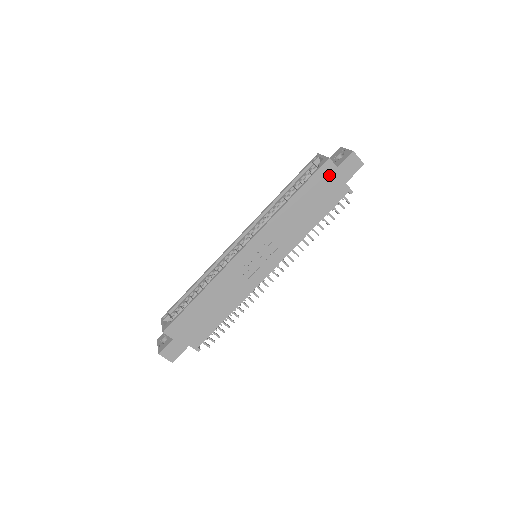
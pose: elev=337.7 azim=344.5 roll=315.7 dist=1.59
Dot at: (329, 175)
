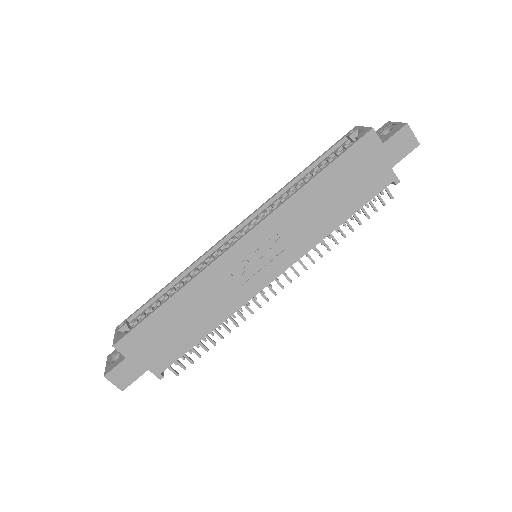
Dot at: (370, 153)
